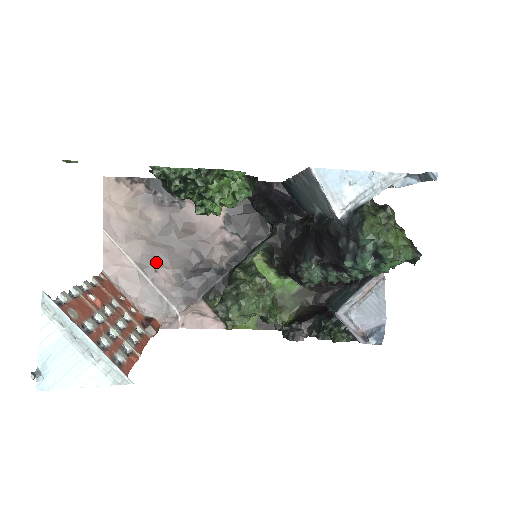
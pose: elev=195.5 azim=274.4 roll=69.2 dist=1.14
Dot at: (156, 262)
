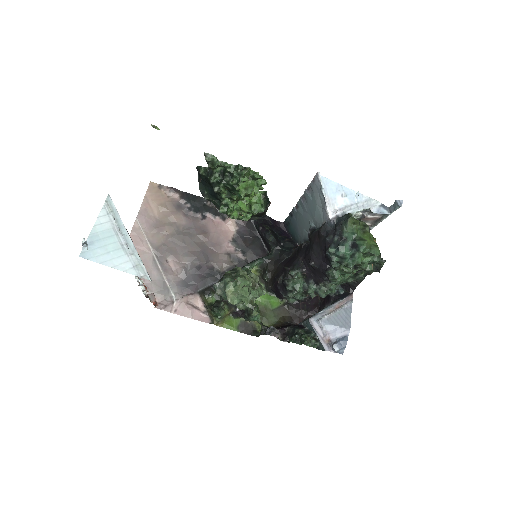
Dot at: (170, 254)
